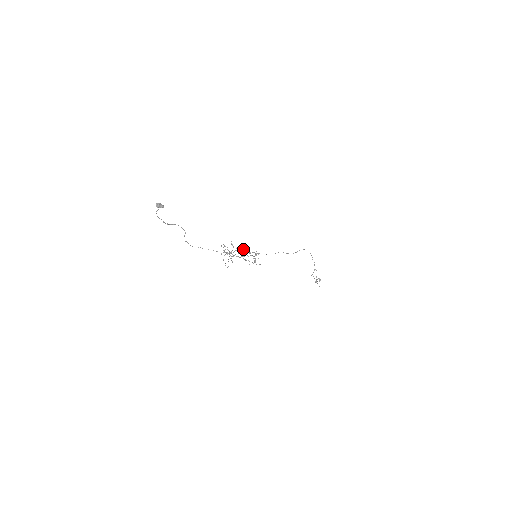
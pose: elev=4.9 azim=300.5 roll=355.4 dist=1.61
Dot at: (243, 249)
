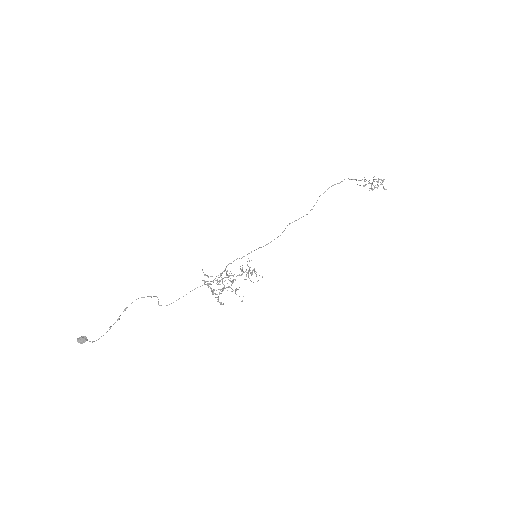
Dot at: occluded
